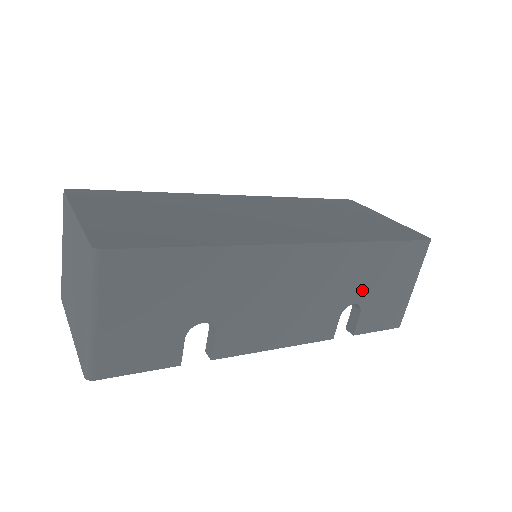
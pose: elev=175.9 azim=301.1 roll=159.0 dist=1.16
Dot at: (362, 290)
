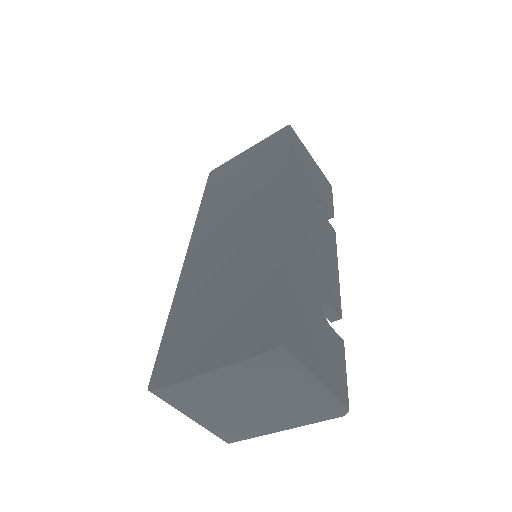
Dot at: (312, 190)
